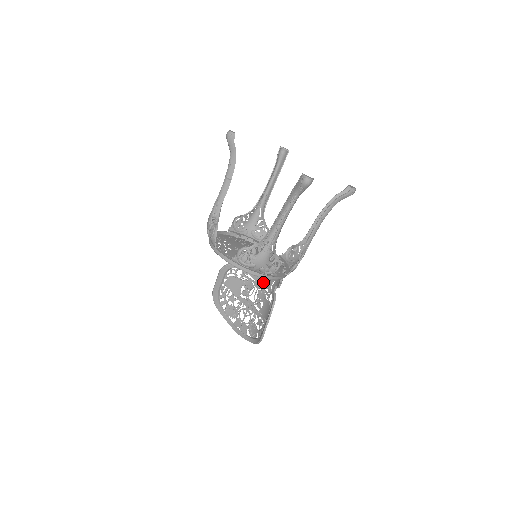
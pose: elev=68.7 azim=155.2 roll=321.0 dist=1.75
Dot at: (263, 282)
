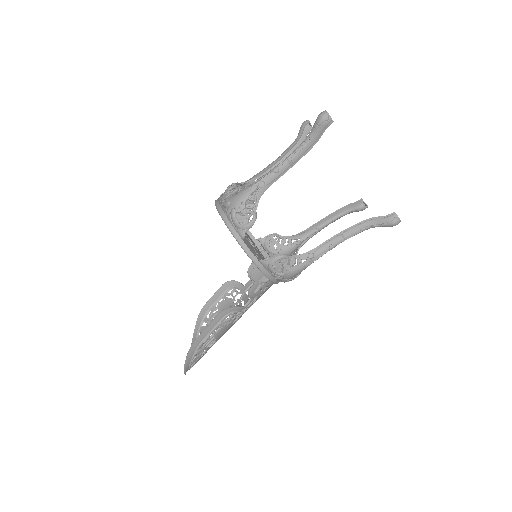
Dot at: occluded
